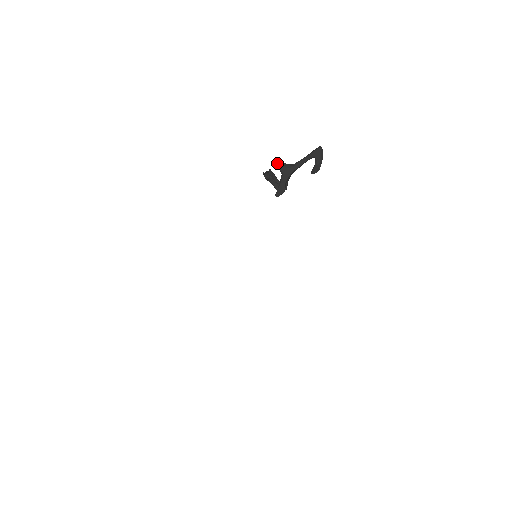
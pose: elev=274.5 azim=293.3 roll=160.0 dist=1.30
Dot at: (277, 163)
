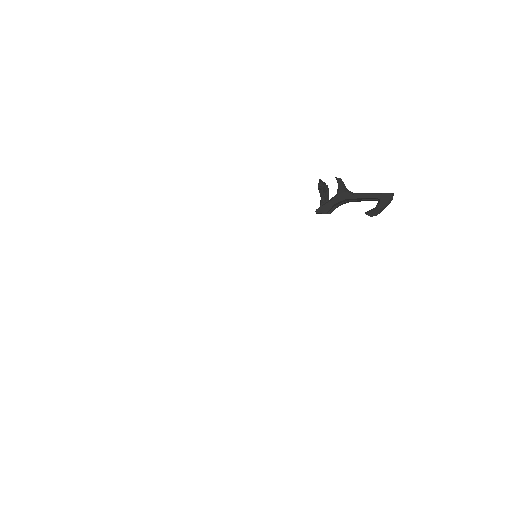
Dot at: (340, 180)
